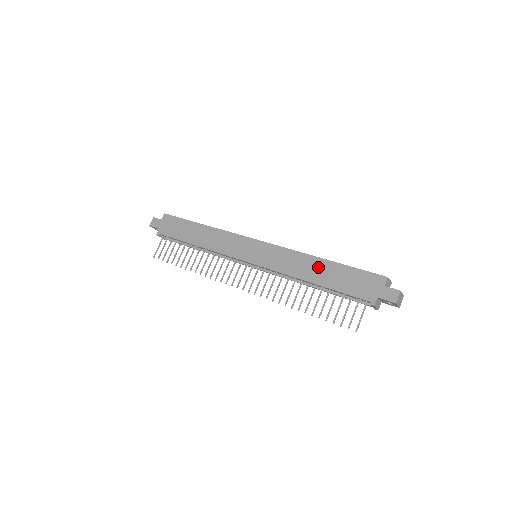
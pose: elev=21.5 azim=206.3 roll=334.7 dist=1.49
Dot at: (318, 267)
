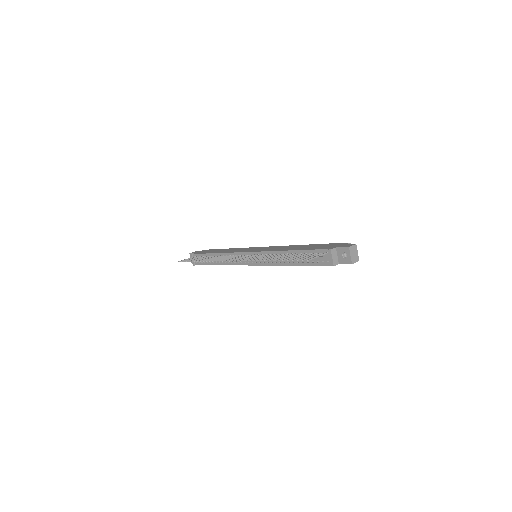
Dot at: (299, 246)
